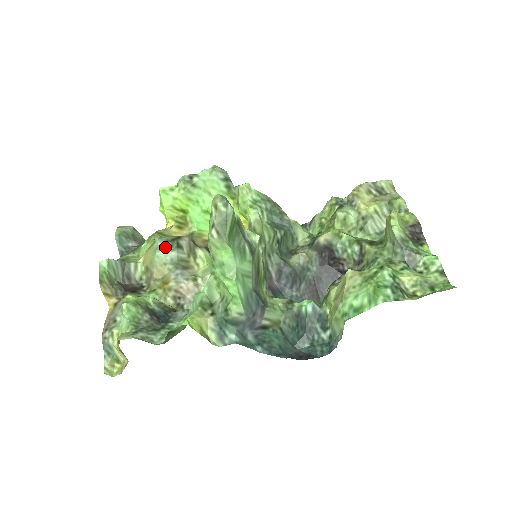
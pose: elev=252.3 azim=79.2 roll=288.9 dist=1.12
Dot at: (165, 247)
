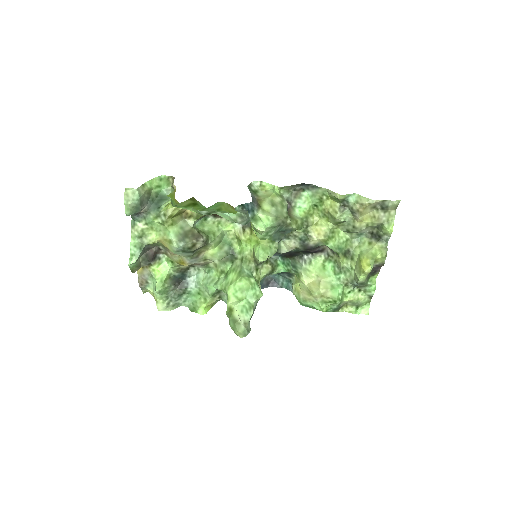
Dot at: (182, 252)
